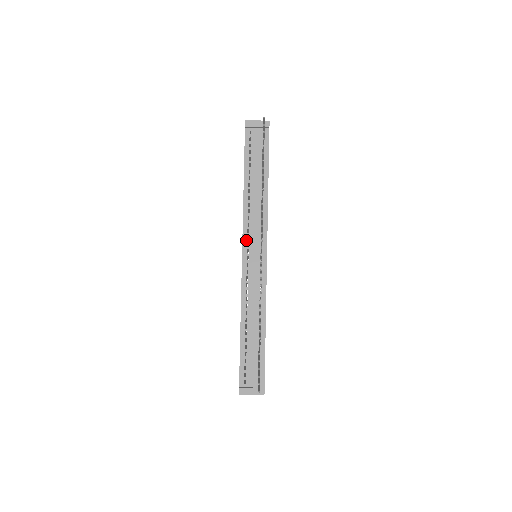
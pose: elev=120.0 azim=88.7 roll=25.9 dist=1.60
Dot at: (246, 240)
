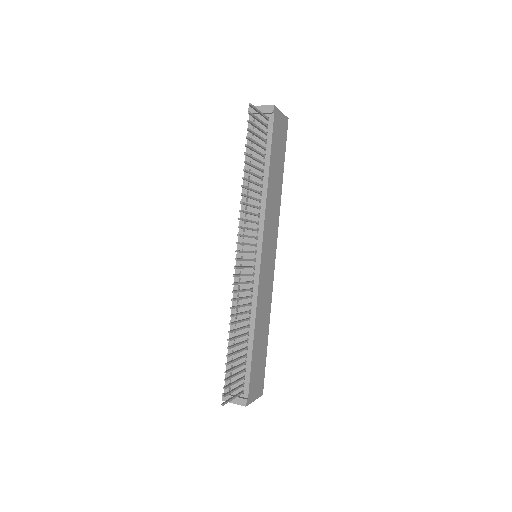
Dot at: (241, 239)
